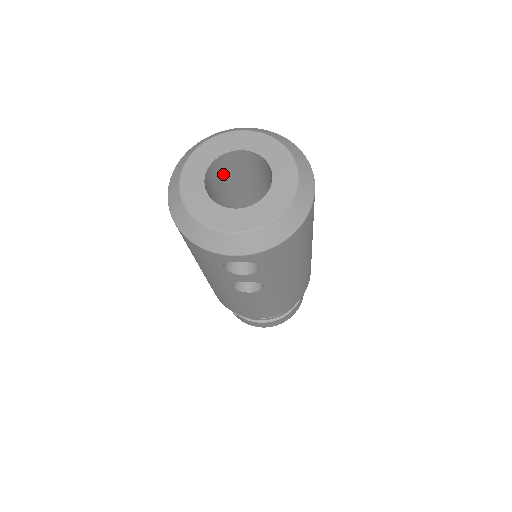
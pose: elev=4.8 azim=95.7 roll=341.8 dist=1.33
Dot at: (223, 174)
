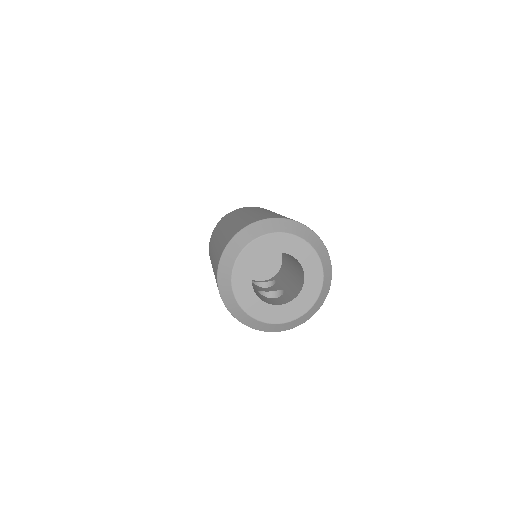
Dot at: occluded
